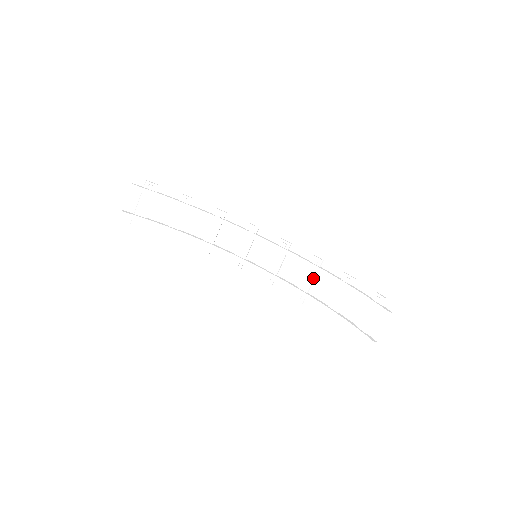
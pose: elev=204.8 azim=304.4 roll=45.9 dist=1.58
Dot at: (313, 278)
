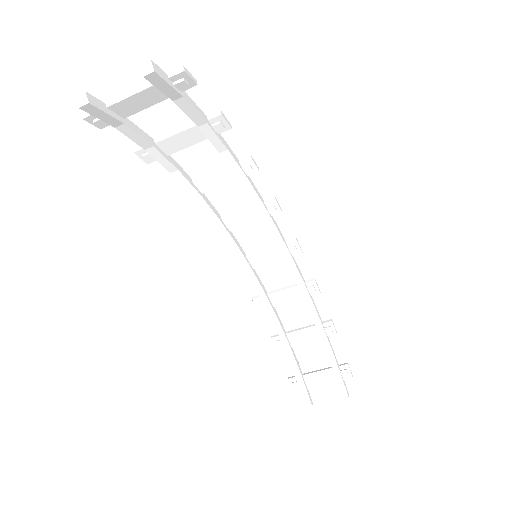
Dot at: (294, 300)
